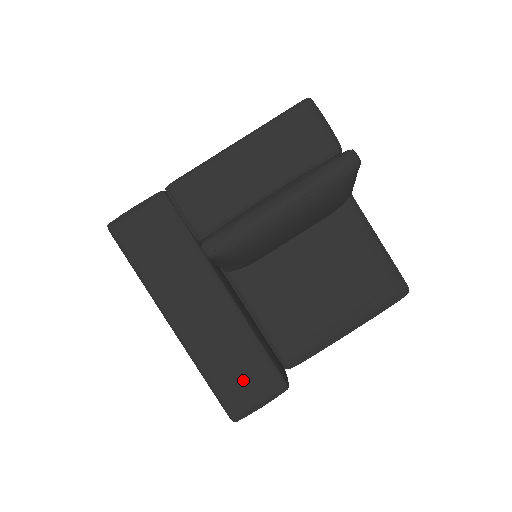
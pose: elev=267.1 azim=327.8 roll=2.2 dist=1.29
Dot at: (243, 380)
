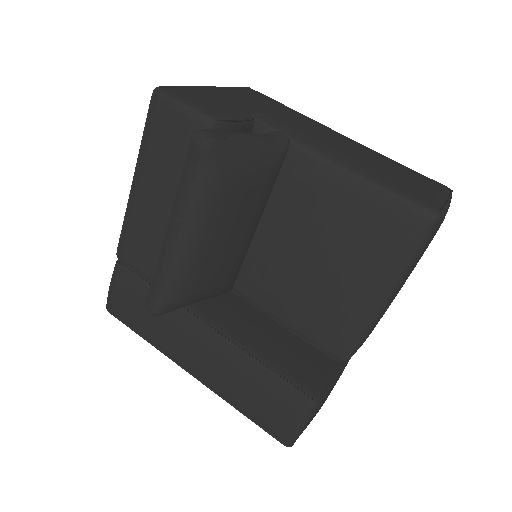
Dot at: (270, 407)
